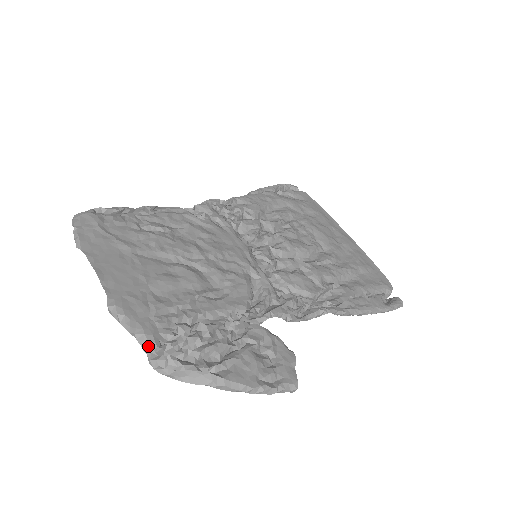
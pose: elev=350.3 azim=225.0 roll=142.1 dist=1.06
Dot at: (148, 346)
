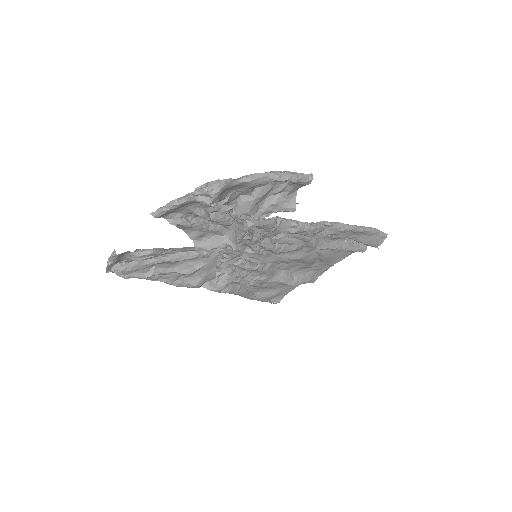
Dot at: (189, 194)
